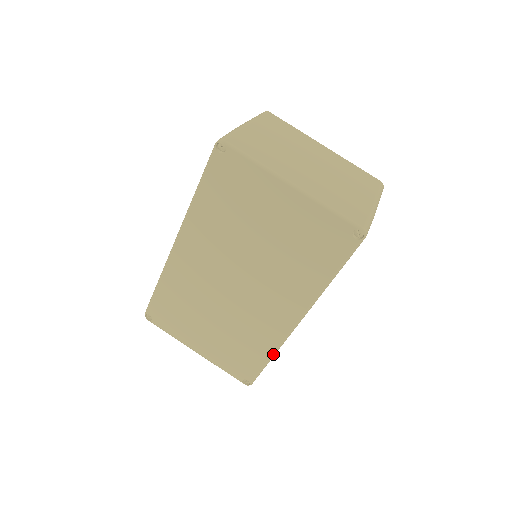
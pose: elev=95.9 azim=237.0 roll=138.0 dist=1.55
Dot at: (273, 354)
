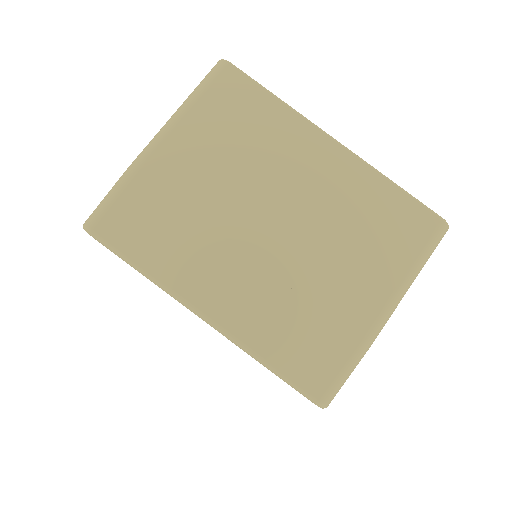
Dot at: occluded
